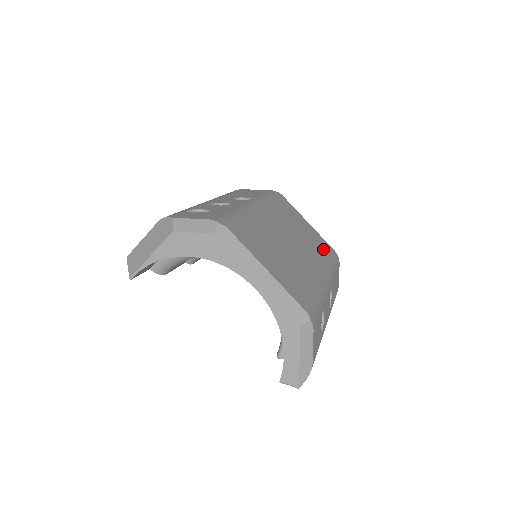
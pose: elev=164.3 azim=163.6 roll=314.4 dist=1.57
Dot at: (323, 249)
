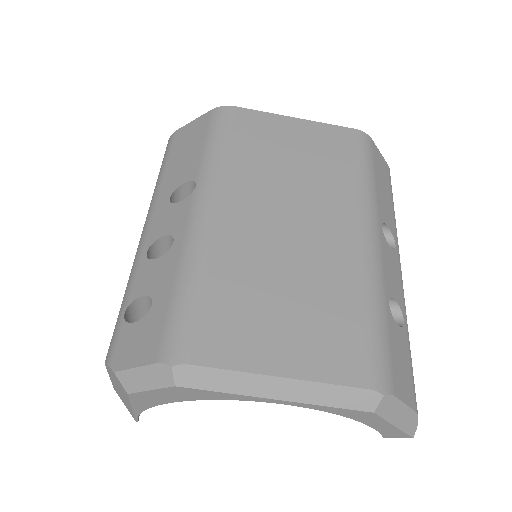
Dot at: (338, 156)
